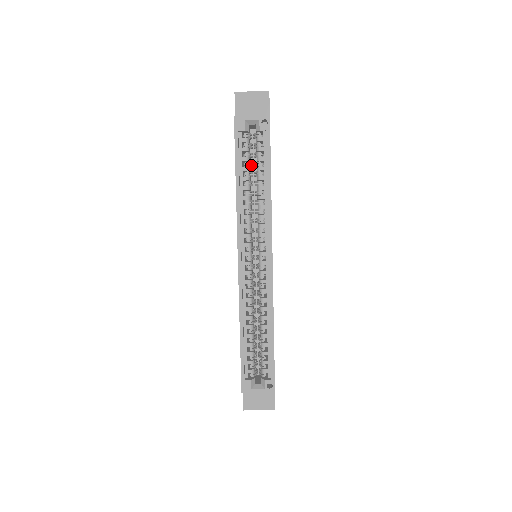
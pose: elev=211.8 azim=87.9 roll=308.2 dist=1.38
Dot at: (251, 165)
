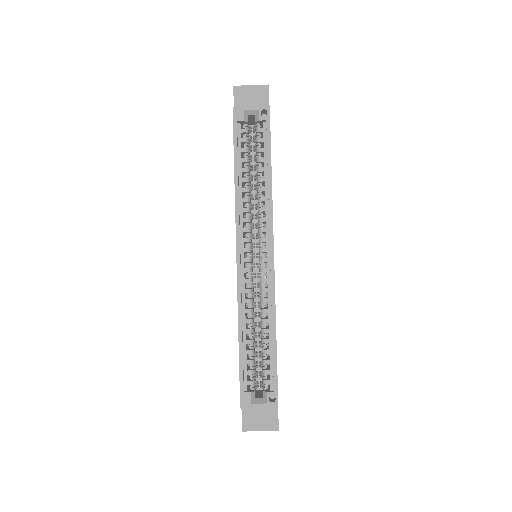
Dot at: (250, 158)
